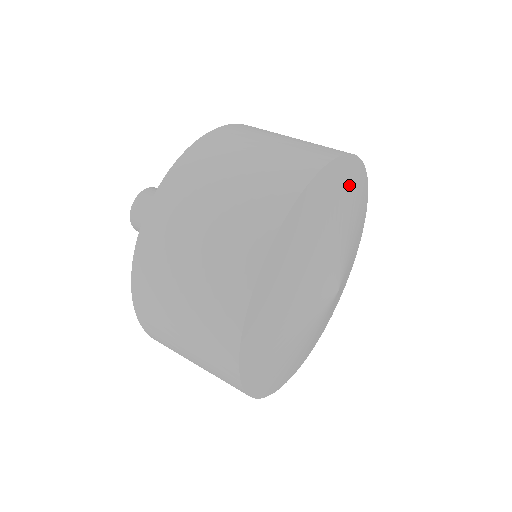
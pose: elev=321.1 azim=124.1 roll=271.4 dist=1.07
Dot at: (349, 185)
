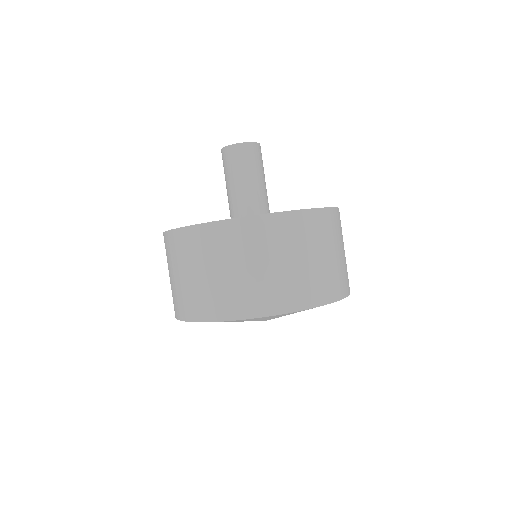
Dot at: occluded
